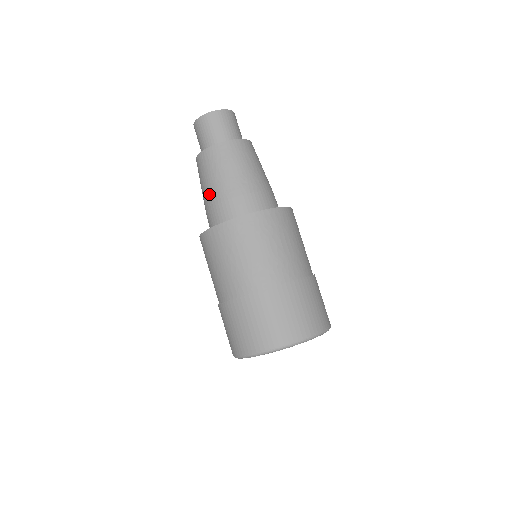
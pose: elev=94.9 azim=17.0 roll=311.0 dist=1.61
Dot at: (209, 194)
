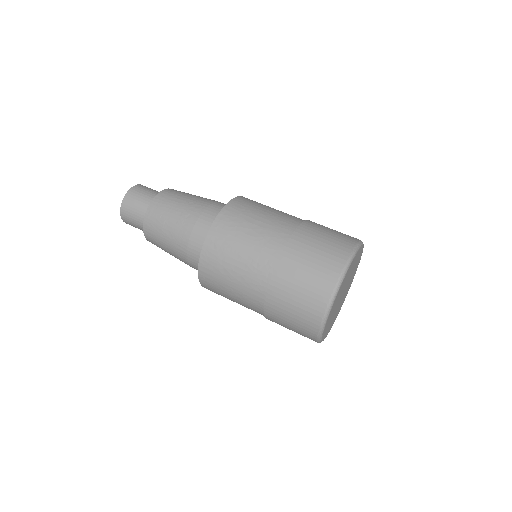
Dot at: (176, 252)
